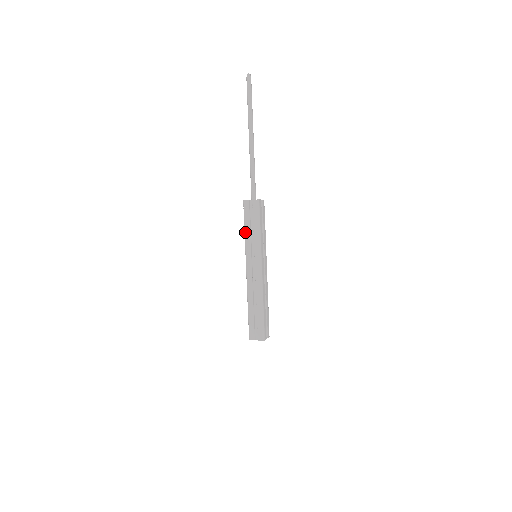
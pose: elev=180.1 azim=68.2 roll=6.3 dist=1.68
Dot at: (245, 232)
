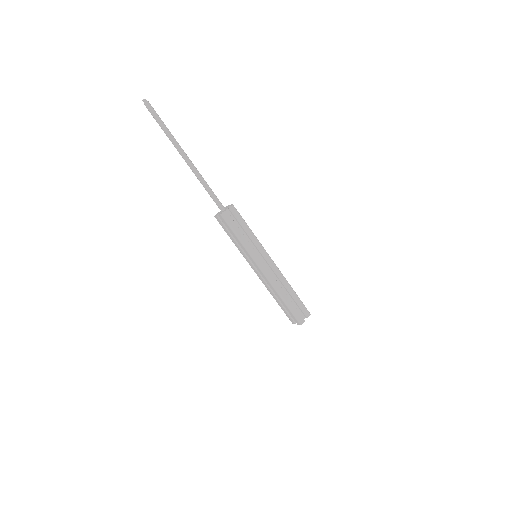
Dot at: (233, 242)
